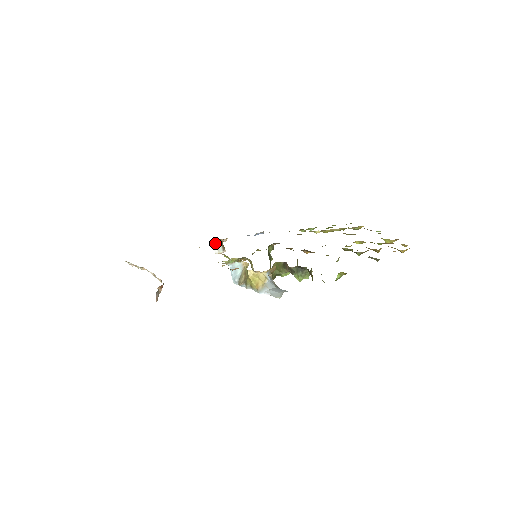
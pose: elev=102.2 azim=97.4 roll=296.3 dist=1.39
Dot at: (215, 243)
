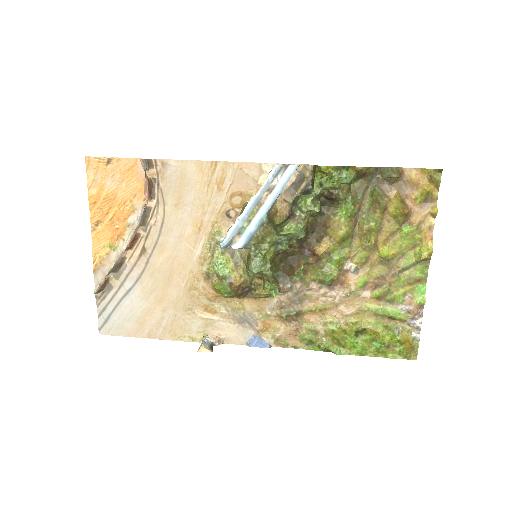
Dot at: (203, 340)
